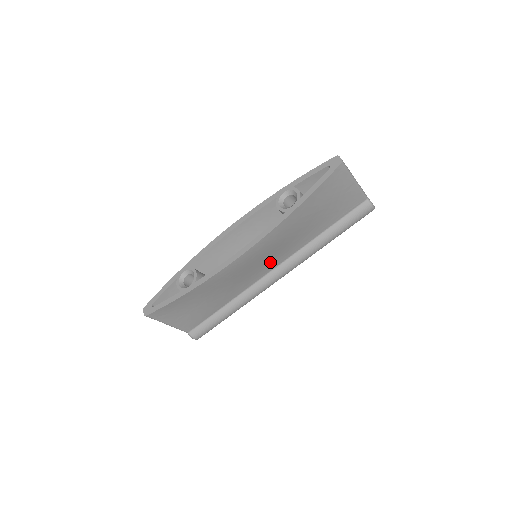
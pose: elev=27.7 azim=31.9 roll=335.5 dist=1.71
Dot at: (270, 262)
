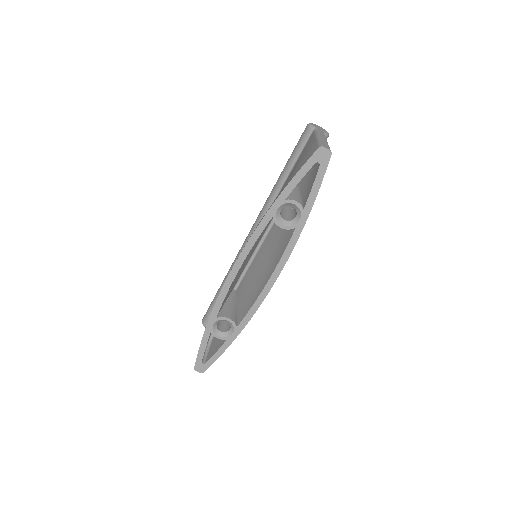
Dot at: occluded
